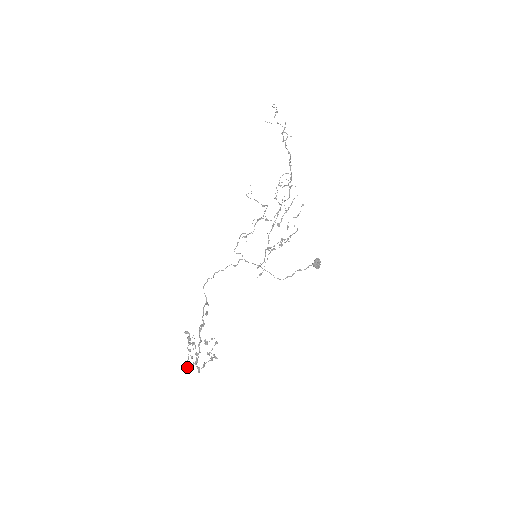
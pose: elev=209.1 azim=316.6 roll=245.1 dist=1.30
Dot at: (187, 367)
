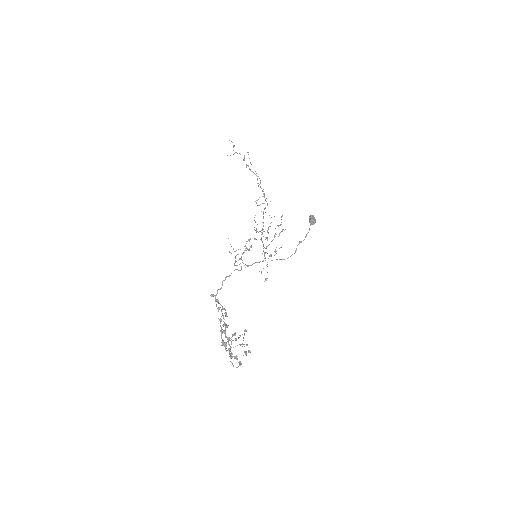
Dot at: (223, 343)
